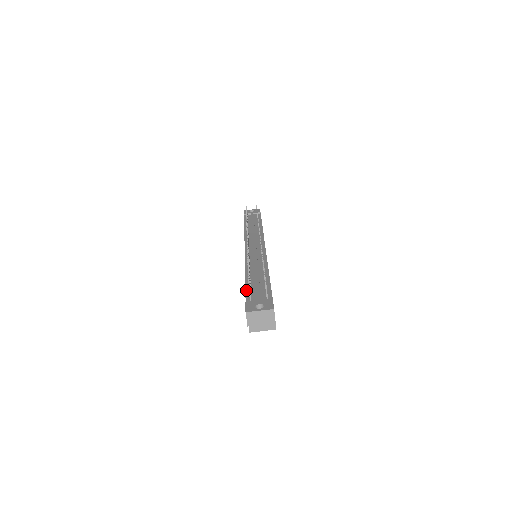
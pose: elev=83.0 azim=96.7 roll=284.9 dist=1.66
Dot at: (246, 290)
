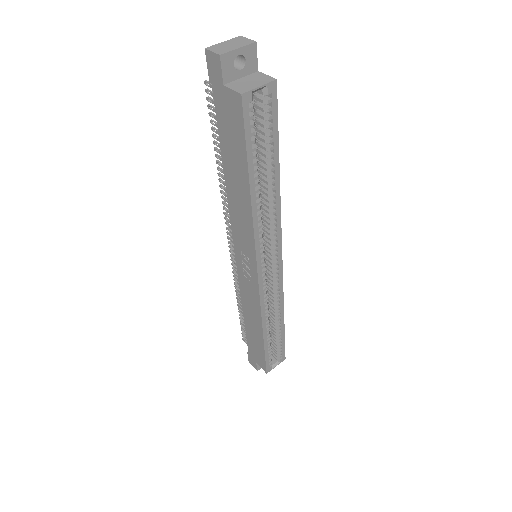
Dot at: (218, 126)
